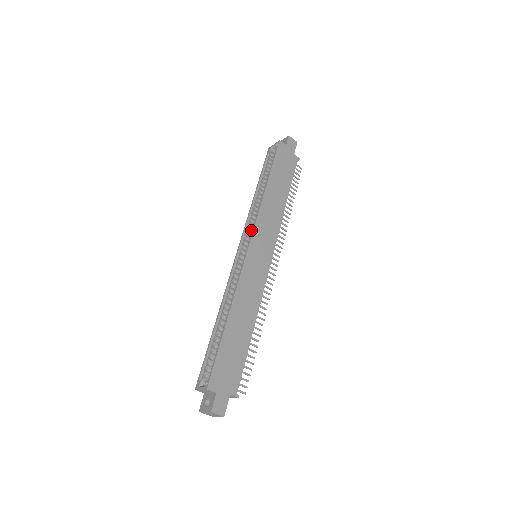
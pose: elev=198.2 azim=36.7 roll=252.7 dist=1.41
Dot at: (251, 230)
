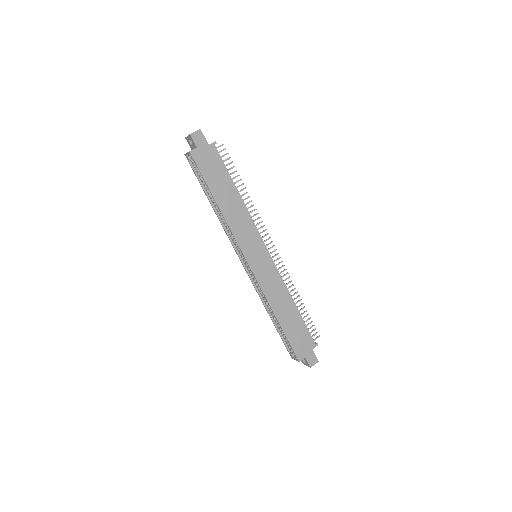
Dot at: occluded
